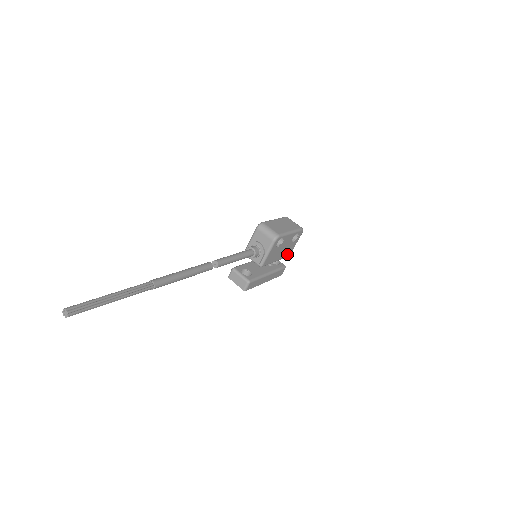
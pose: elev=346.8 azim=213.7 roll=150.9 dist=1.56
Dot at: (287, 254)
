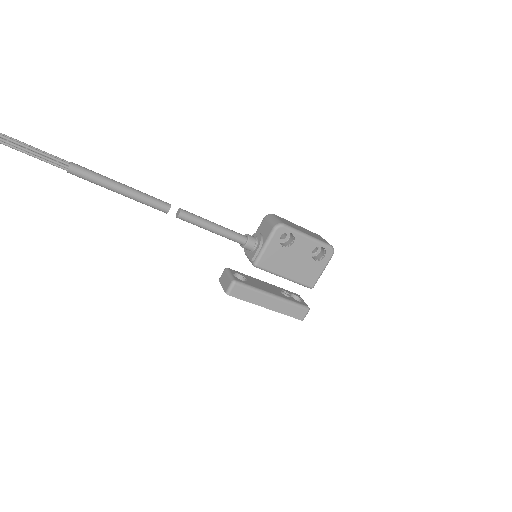
Dot at: (307, 280)
